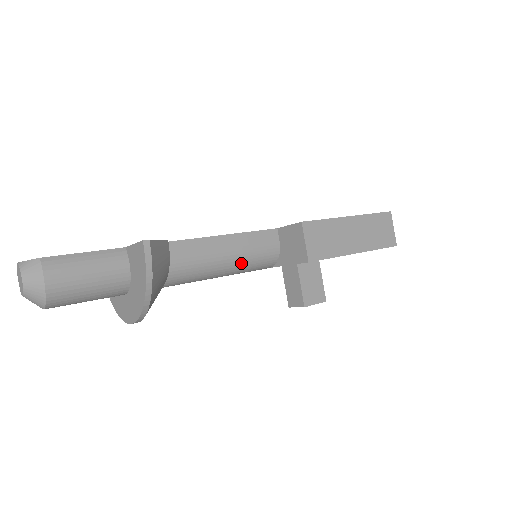
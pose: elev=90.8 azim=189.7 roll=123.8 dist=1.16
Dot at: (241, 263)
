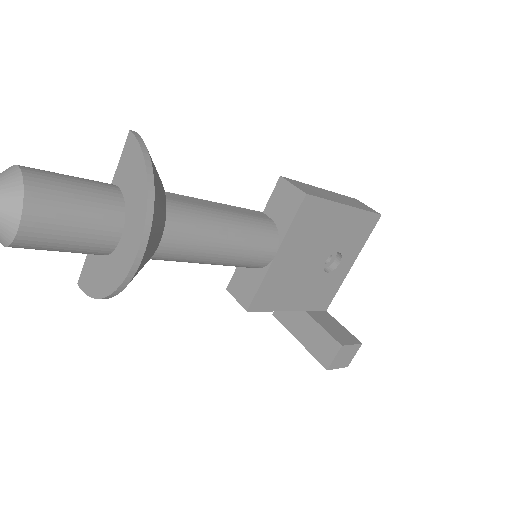
Dot at: (242, 226)
